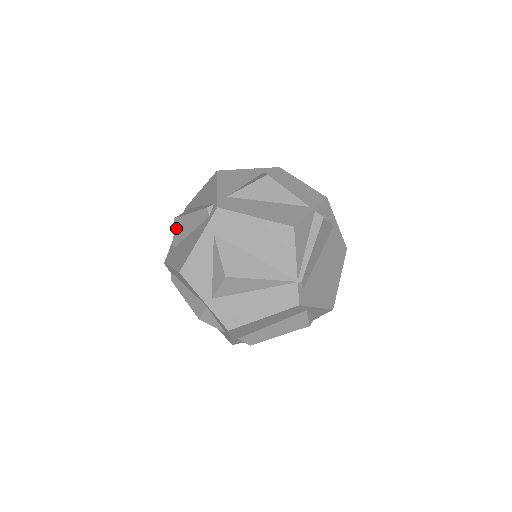
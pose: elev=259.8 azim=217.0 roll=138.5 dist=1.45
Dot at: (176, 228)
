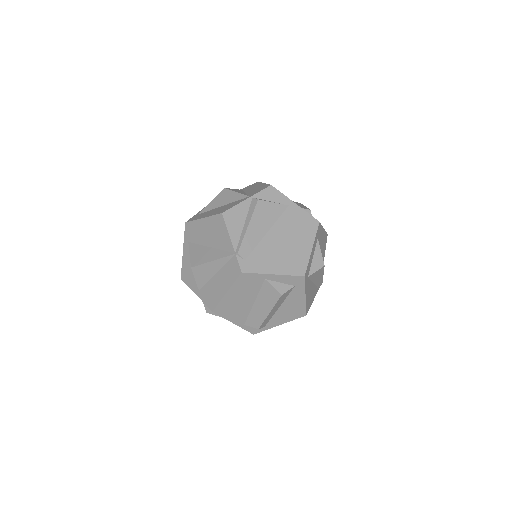
Dot at: occluded
